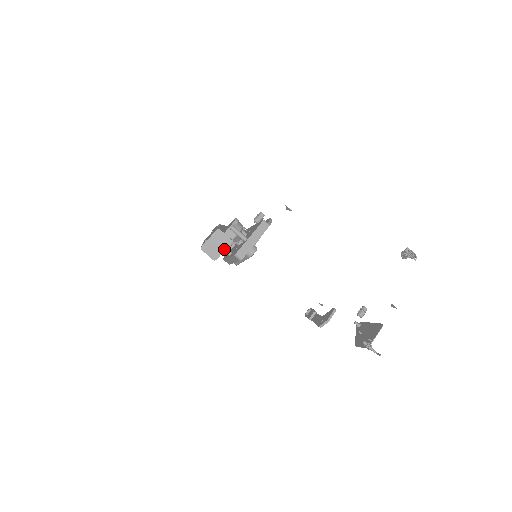
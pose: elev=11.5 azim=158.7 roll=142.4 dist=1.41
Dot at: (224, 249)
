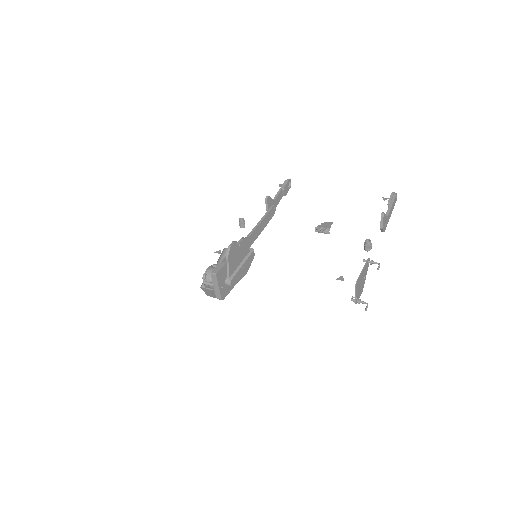
Dot at: (214, 294)
